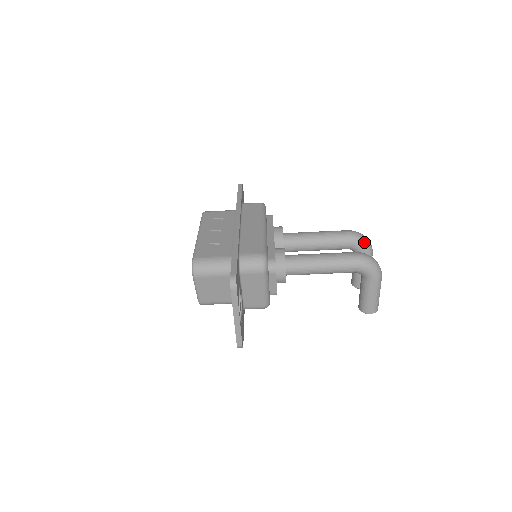
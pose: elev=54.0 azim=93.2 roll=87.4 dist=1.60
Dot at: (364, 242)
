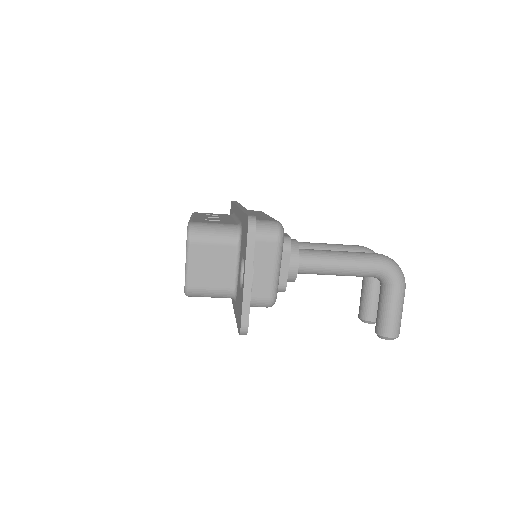
Dot at: occluded
